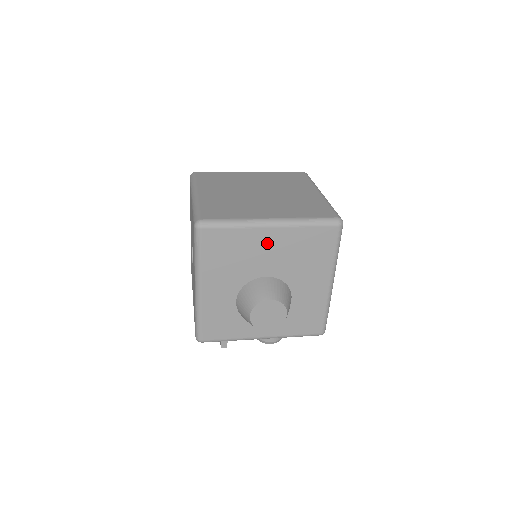
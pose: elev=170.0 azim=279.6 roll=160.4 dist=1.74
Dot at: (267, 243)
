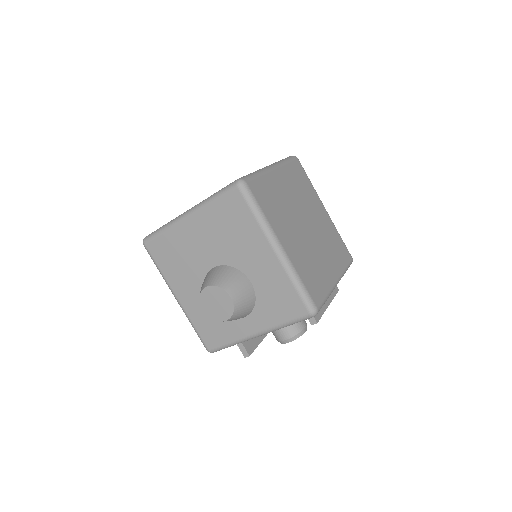
Dot at: (194, 234)
